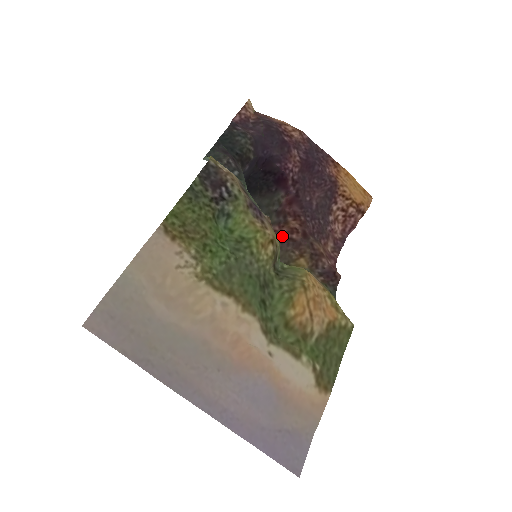
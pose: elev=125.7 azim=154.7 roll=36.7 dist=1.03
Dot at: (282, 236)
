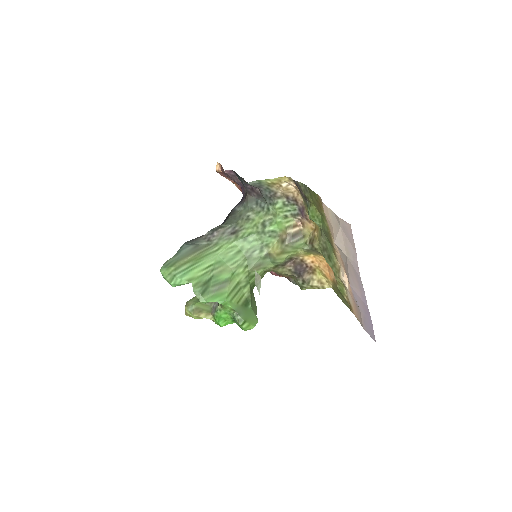
Dot at: occluded
